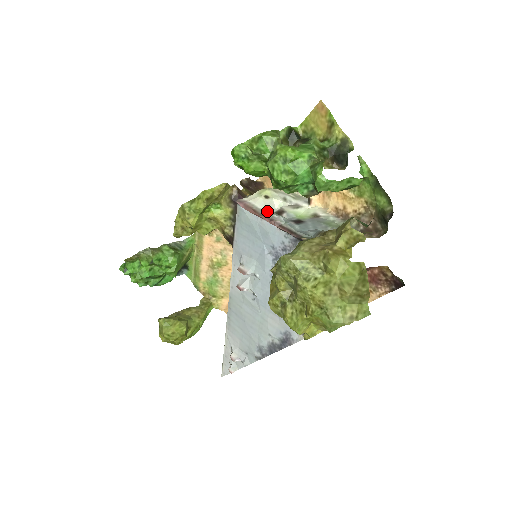
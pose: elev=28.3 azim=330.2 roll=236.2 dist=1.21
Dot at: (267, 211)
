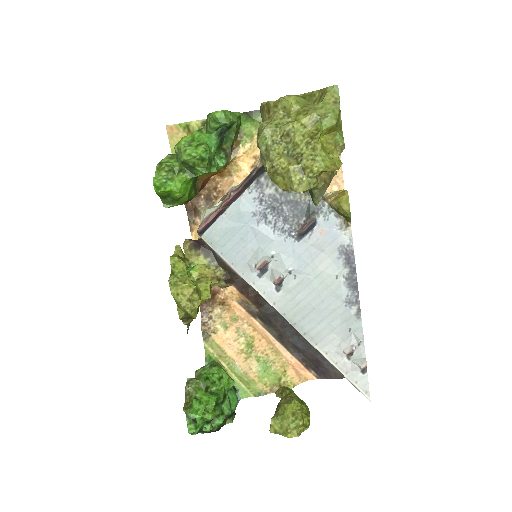
Dot at: (221, 203)
